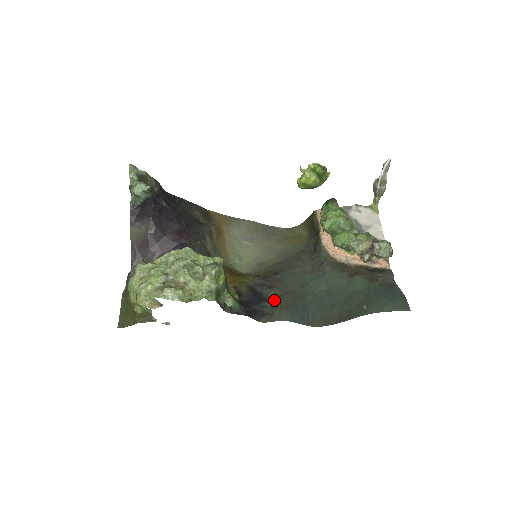
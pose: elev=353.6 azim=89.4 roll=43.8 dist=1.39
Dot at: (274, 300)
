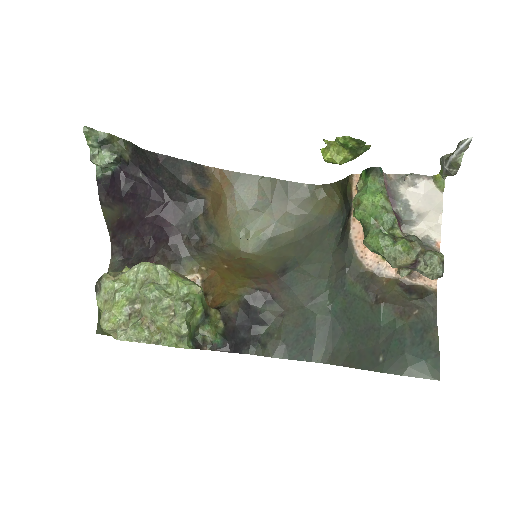
Dot at: (271, 323)
